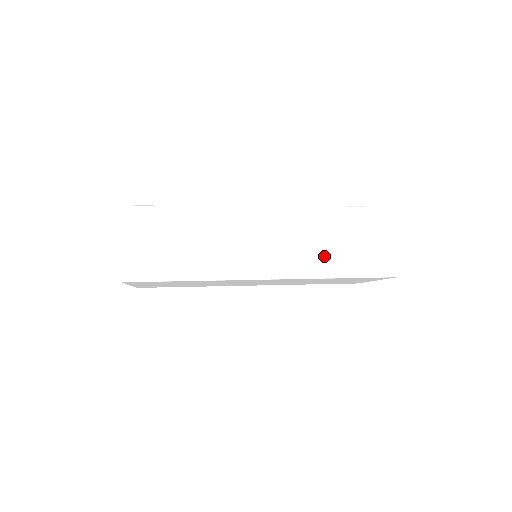
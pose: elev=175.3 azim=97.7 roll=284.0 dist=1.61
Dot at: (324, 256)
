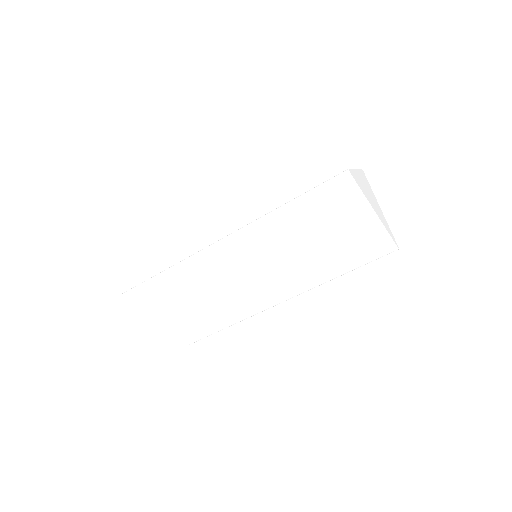
Dot at: occluded
